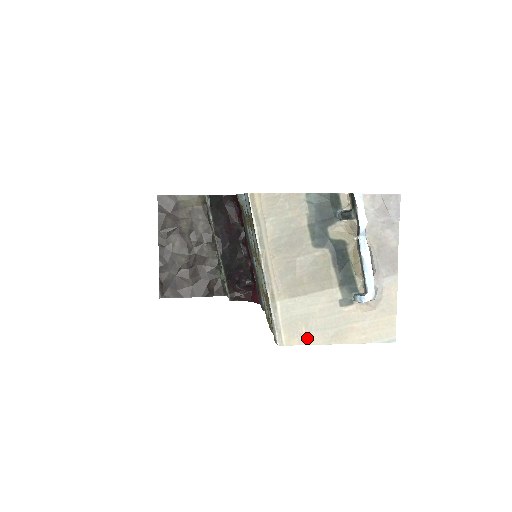
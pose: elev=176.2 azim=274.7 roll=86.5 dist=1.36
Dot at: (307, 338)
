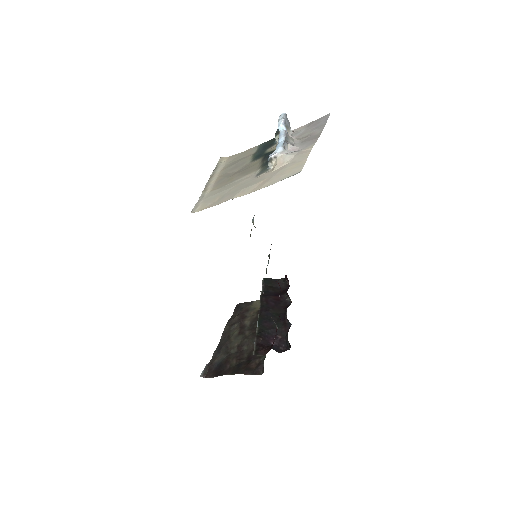
Dot at: (217, 203)
